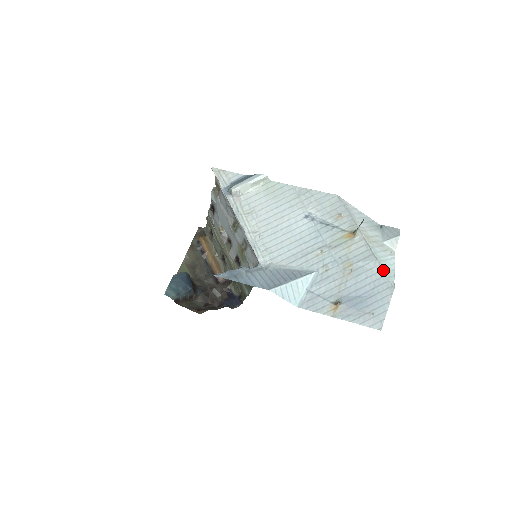
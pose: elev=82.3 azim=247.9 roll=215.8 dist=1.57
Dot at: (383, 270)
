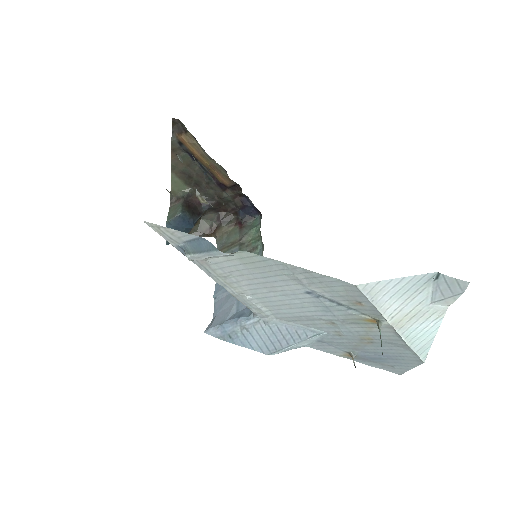
Dot at: (413, 352)
